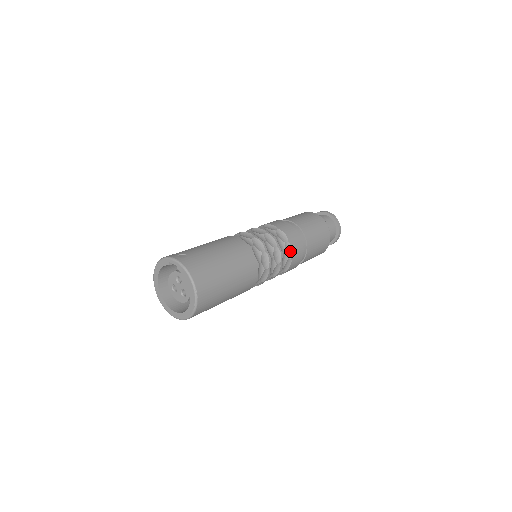
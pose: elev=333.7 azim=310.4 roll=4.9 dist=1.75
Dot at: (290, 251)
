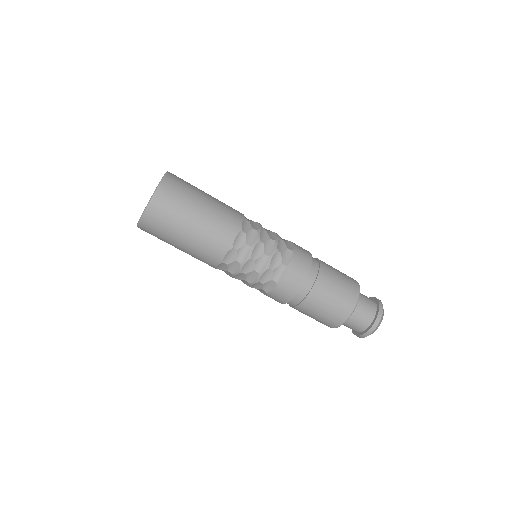
Dot at: (289, 259)
